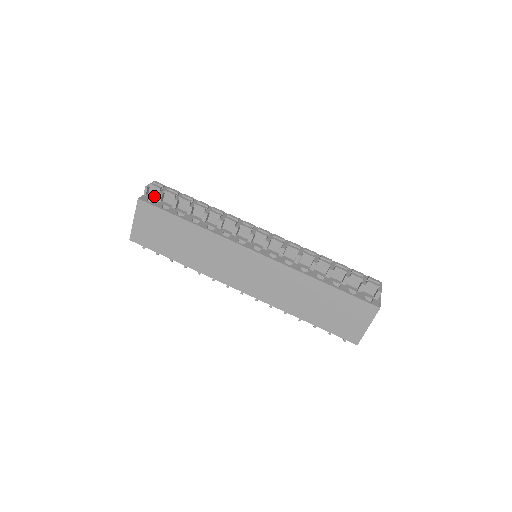
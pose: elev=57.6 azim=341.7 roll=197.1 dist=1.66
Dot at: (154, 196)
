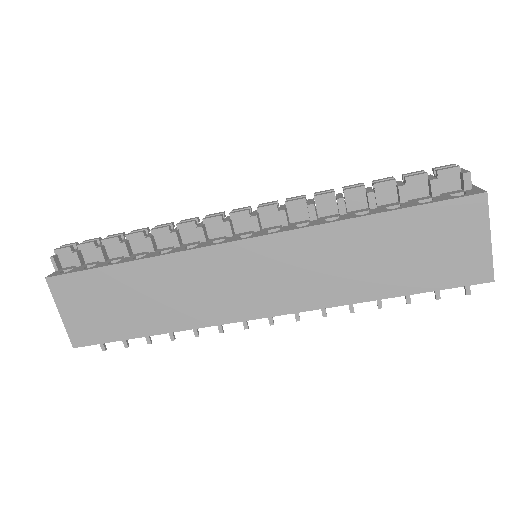
Dot at: (71, 265)
